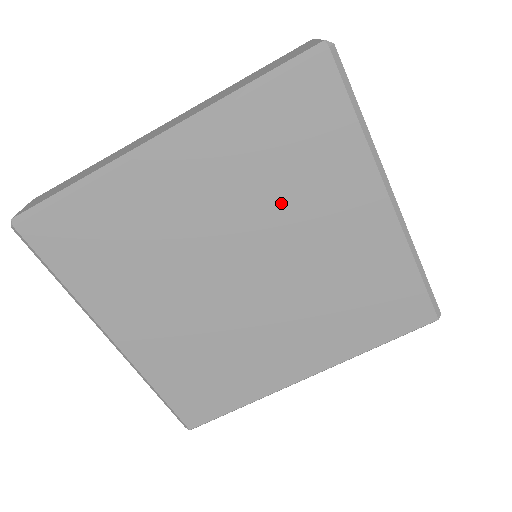
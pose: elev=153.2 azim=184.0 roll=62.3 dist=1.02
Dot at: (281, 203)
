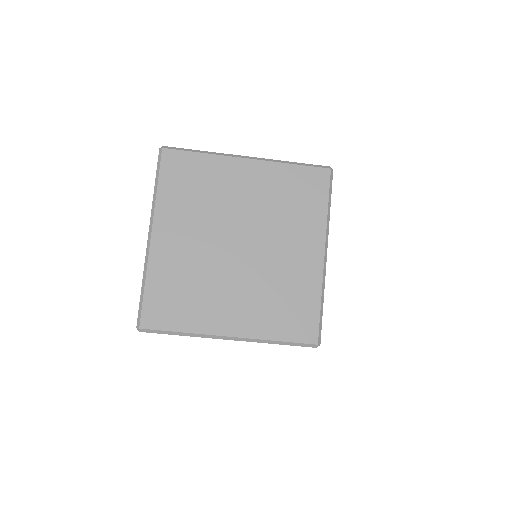
Dot at: (213, 205)
